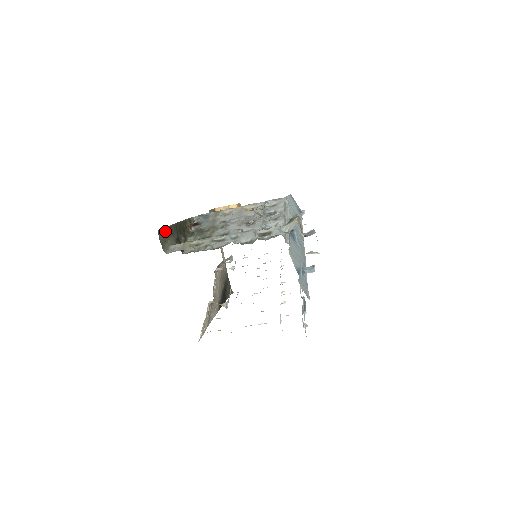
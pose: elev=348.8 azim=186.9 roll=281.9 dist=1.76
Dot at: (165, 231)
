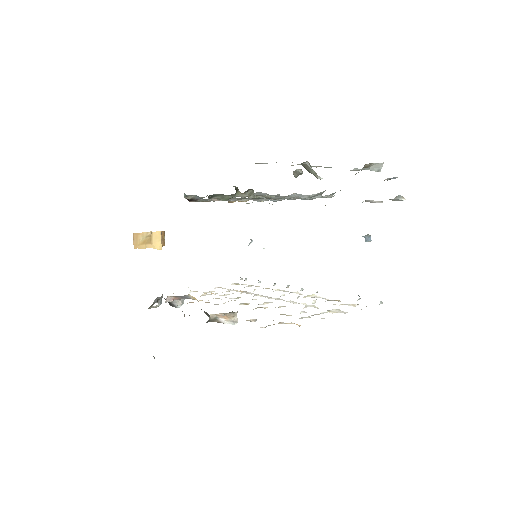
Dot at: occluded
